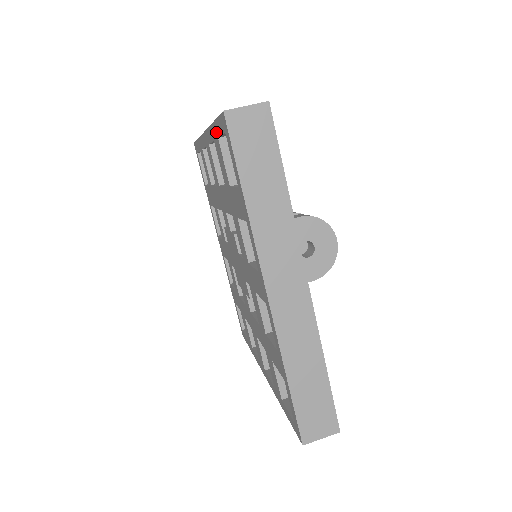
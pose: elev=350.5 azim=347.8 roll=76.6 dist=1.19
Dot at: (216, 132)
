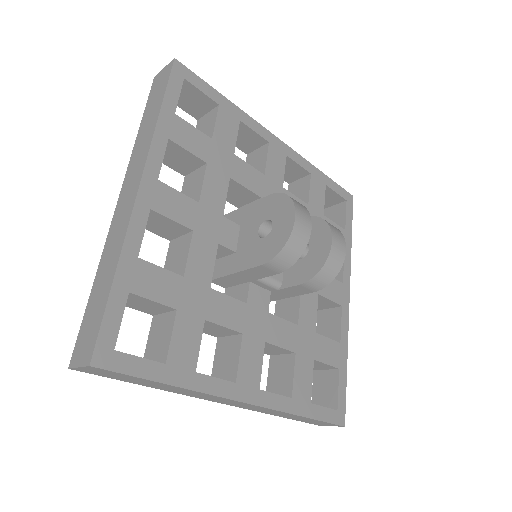
Dot at: (199, 117)
